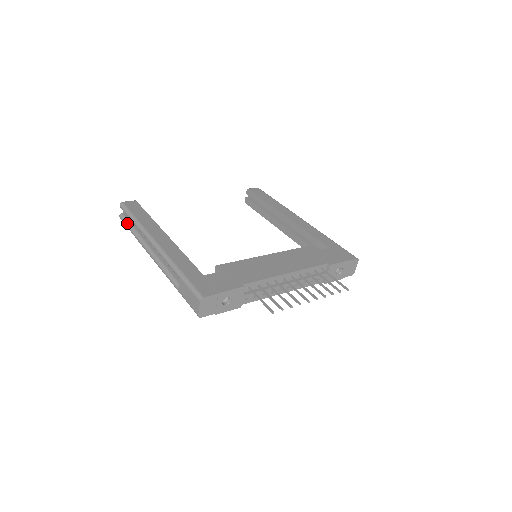
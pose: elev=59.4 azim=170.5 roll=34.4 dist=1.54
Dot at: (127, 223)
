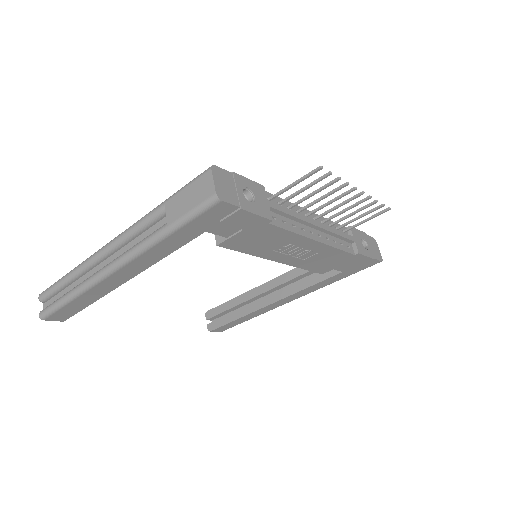
Dot at: (54, 301)
